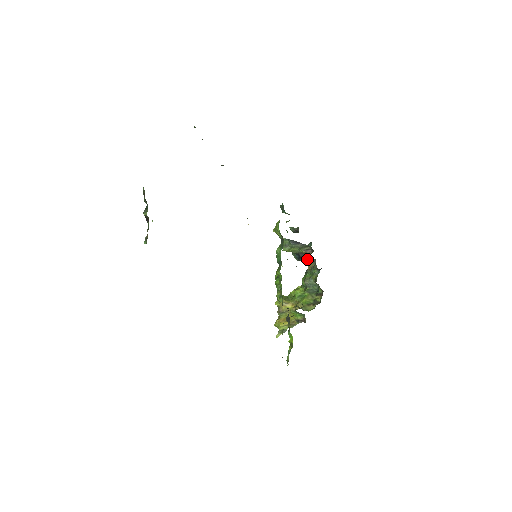
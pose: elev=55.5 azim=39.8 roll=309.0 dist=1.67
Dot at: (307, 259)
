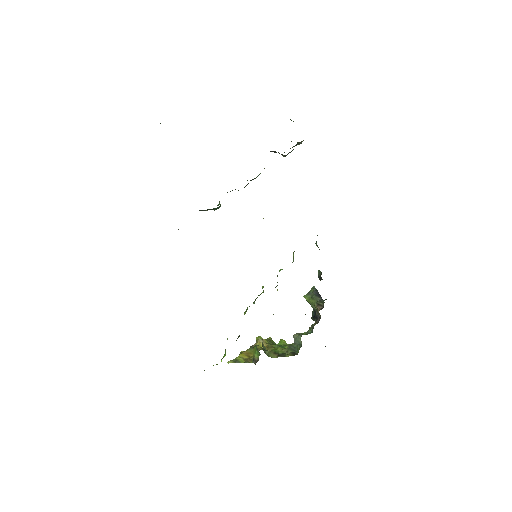
Dot at: occluded
